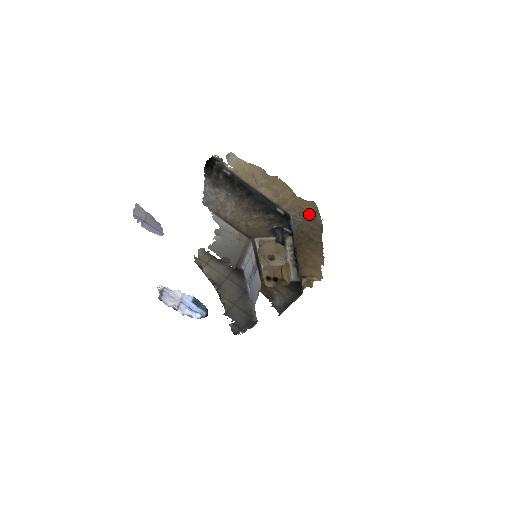
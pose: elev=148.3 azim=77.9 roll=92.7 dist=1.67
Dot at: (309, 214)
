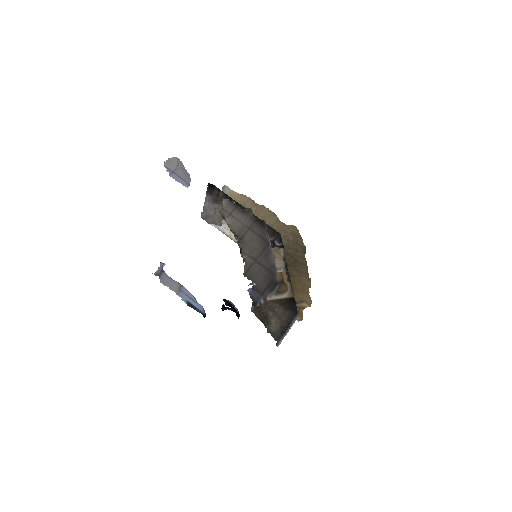
Dot at: (292, 237)
